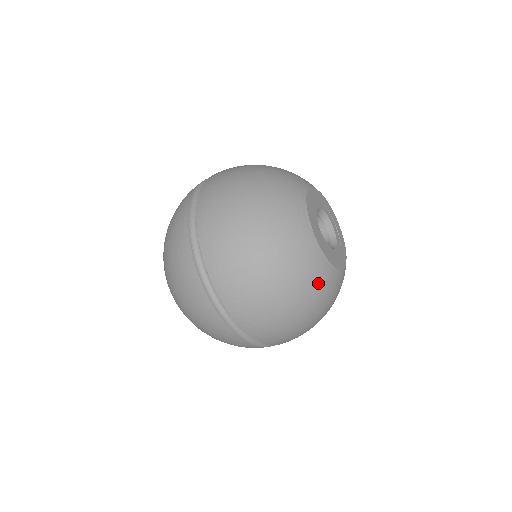
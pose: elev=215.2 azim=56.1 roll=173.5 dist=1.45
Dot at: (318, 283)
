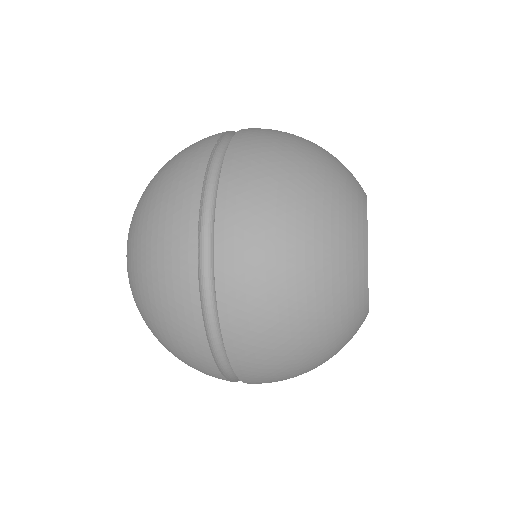
Dot at: occluded
